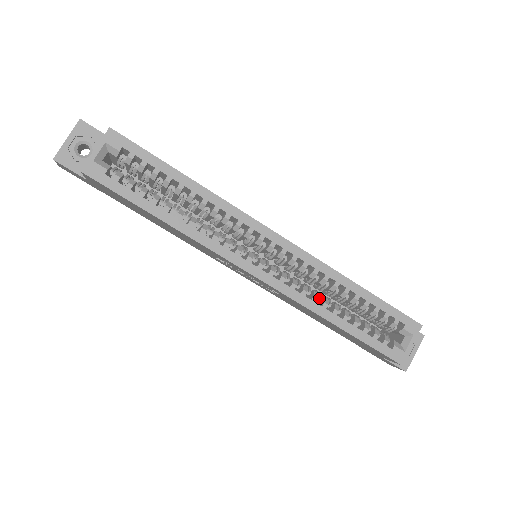
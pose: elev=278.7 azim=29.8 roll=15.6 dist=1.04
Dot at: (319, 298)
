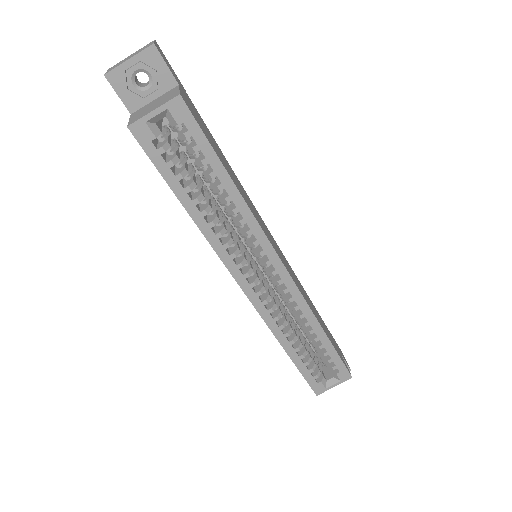
Dot at: (286, 324)
